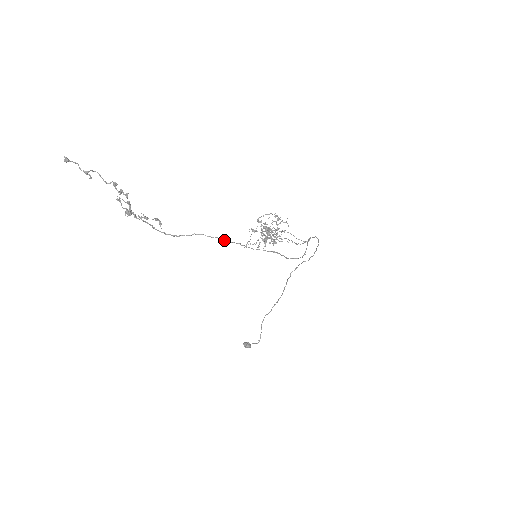
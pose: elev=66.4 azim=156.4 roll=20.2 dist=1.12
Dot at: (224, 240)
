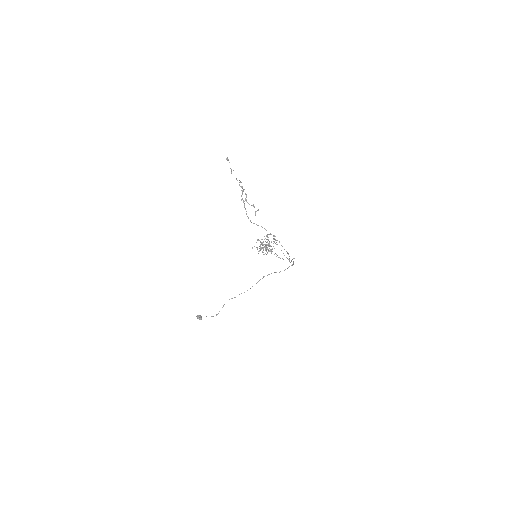
Dot at: (273, 236)
